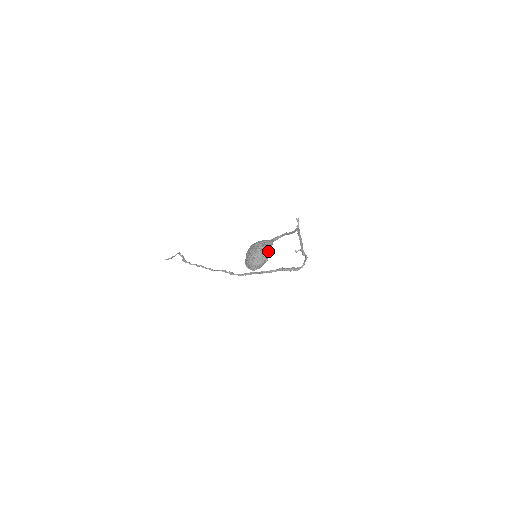
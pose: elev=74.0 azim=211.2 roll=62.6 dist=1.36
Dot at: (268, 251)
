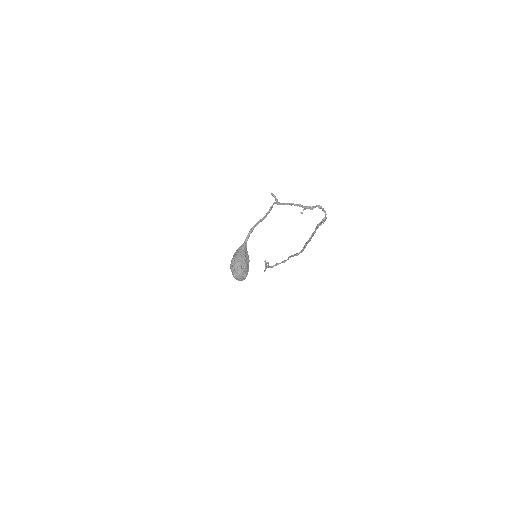
Dot at: (240, 259)
